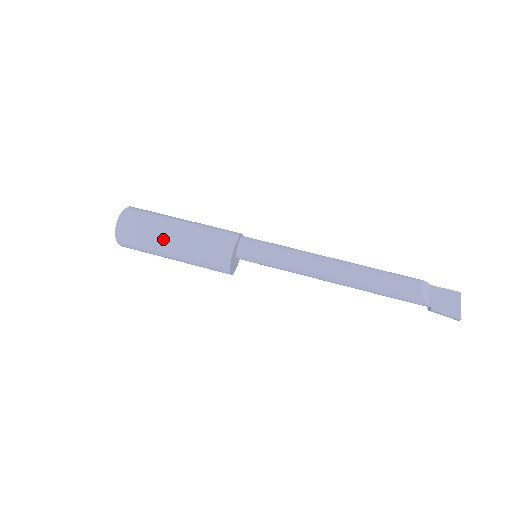
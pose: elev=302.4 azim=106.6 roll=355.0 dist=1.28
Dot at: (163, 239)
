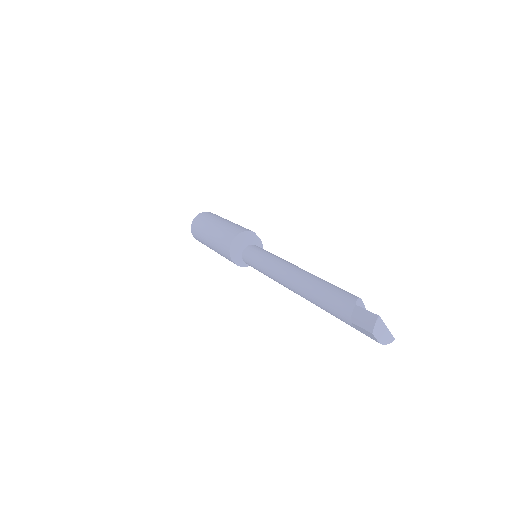
Dot at: (222, 219)
